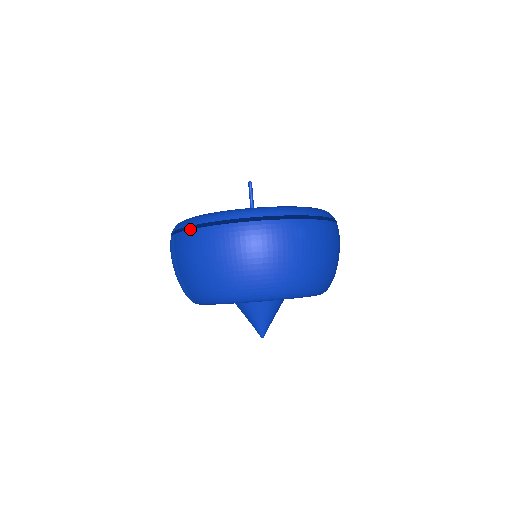
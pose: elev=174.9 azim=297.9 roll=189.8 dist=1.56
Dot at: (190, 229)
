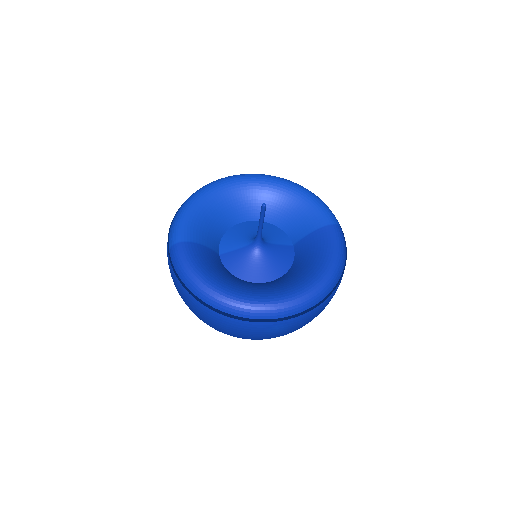
Dot at: (177, 279)
